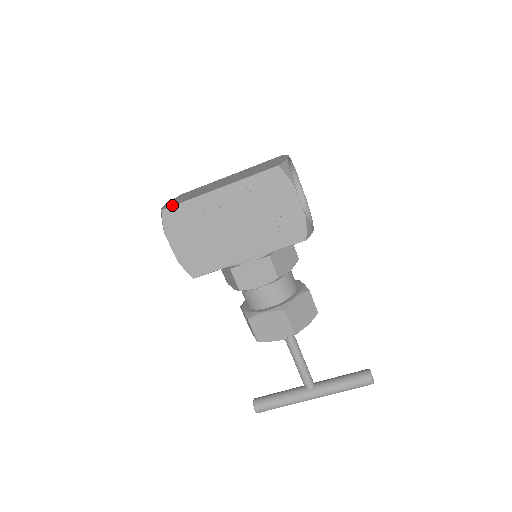
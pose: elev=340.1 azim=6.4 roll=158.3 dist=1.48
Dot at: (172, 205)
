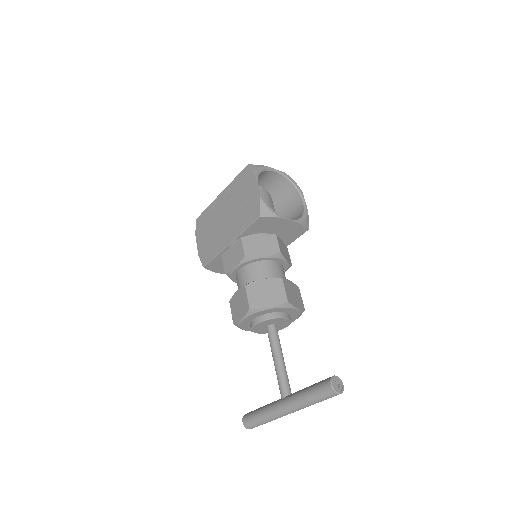
Dot at: occluded
